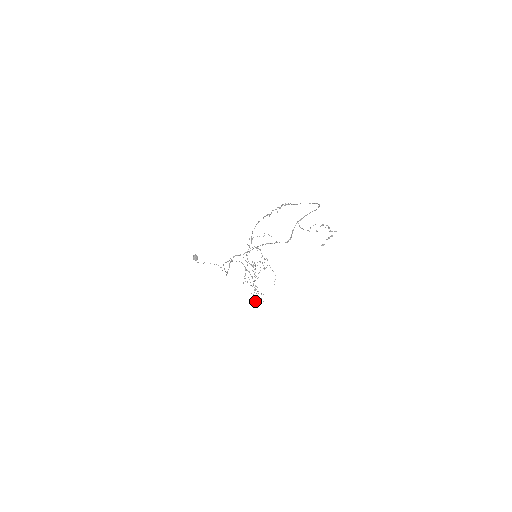
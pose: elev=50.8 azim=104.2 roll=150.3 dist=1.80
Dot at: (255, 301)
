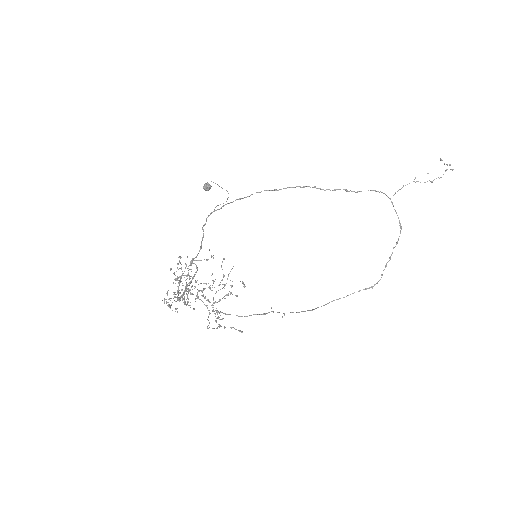
Dot at: occluded
